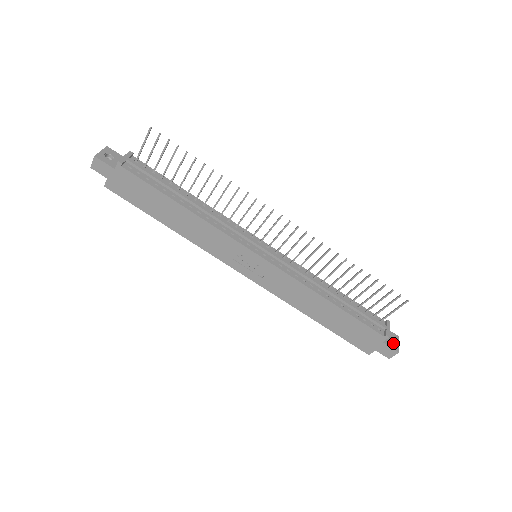
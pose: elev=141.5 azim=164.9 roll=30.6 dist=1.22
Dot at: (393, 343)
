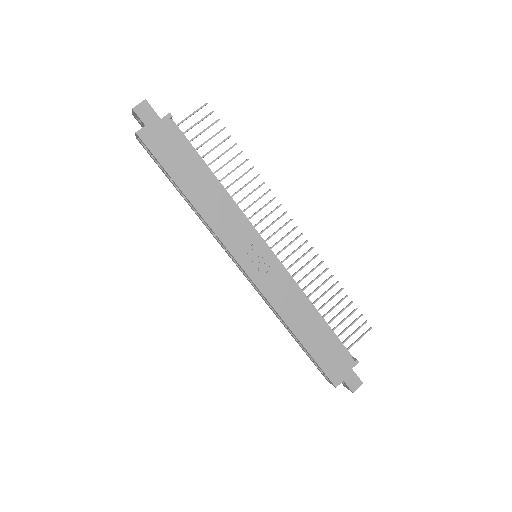
Dot at: occluded
